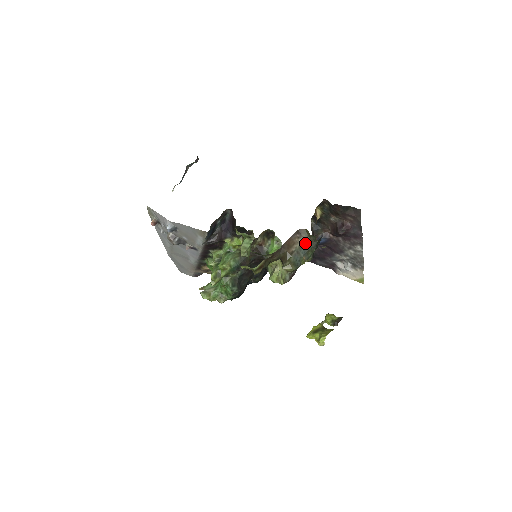
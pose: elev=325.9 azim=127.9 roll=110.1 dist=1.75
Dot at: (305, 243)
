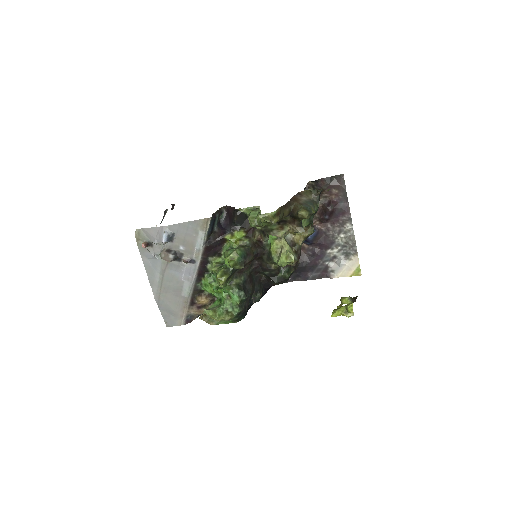
Dot at: (308, 199)
